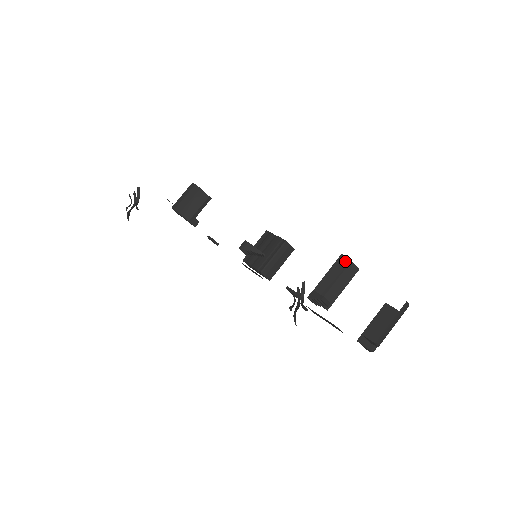
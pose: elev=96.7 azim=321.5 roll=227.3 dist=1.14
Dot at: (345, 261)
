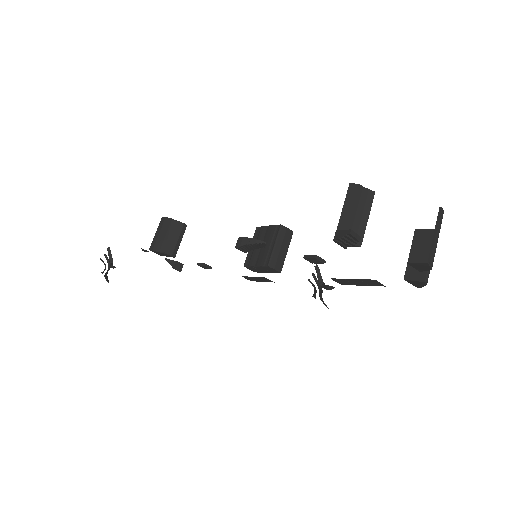
Dot at: (357, 188)
